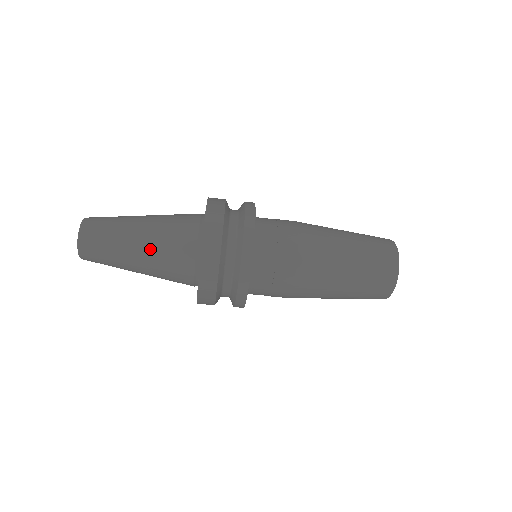
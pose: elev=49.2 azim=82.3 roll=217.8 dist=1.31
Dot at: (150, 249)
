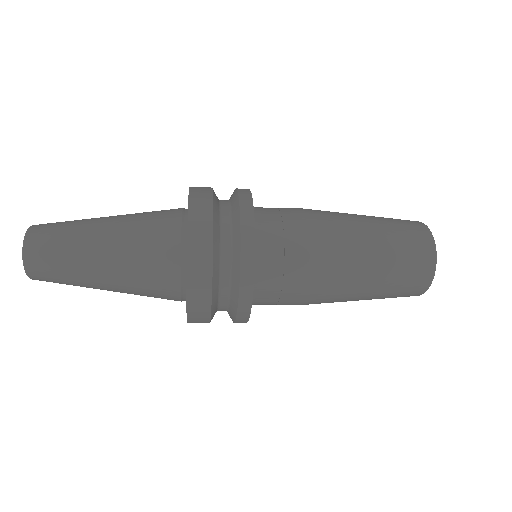
Dot at: (123, 290)
